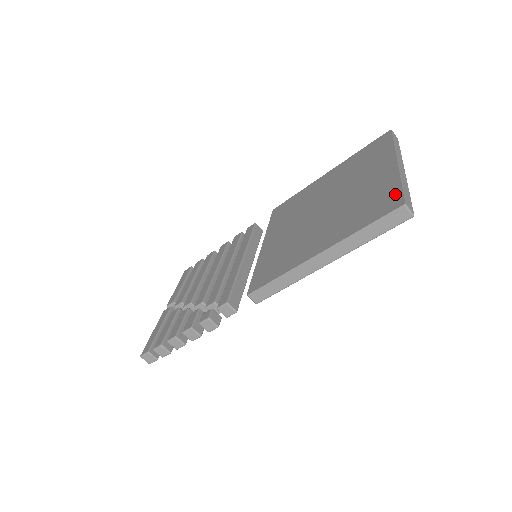
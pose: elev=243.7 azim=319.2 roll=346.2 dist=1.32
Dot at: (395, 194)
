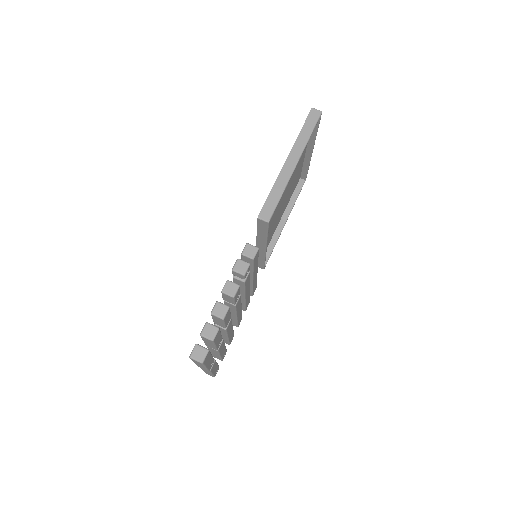
Dot at: occluded
